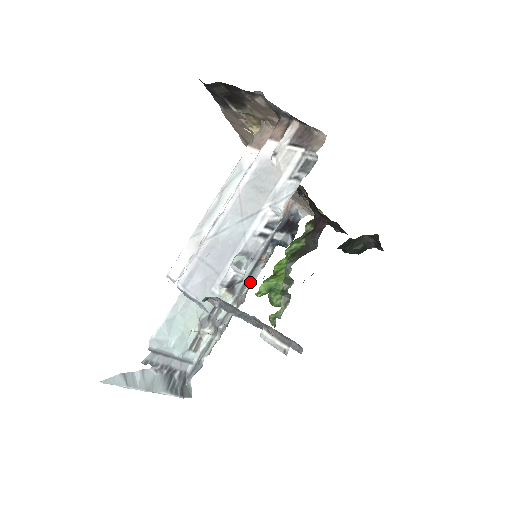
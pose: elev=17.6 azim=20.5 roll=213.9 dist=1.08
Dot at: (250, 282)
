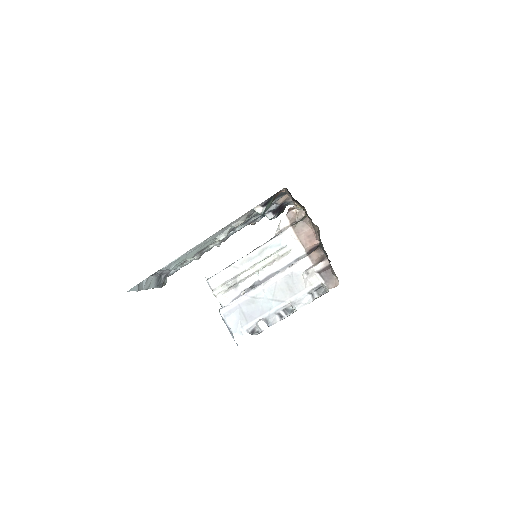
Dot at: (235, 232)
